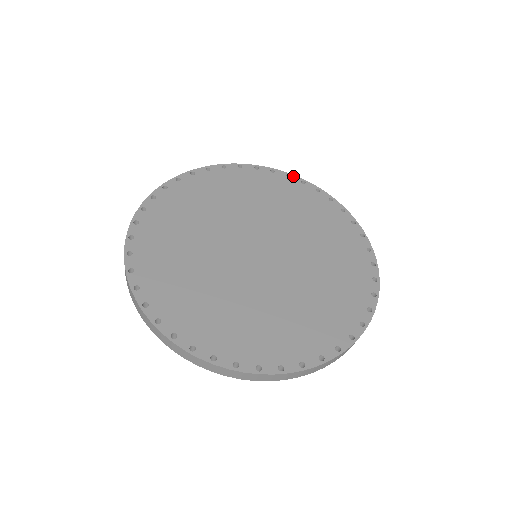
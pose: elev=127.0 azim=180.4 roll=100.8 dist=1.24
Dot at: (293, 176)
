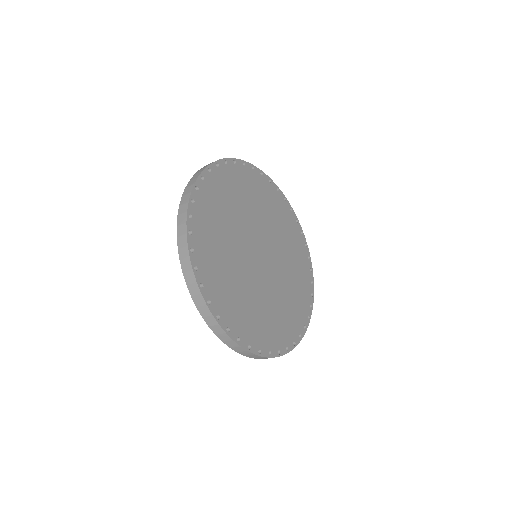
Dot at: (308, 248)
